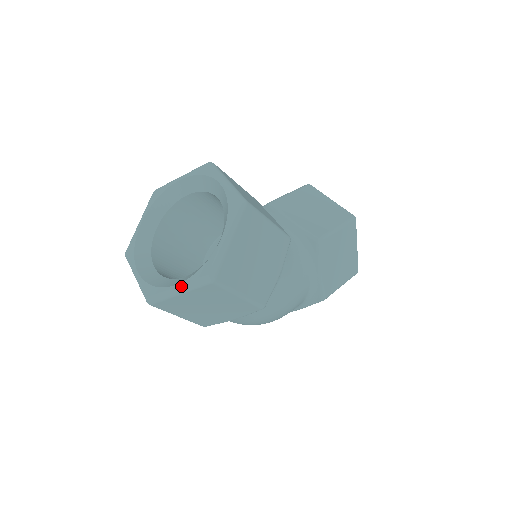
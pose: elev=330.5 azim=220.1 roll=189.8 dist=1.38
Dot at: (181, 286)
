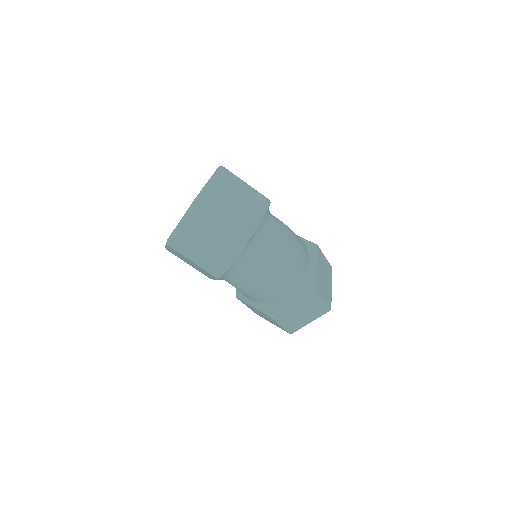
Dot at: (209, 180)
